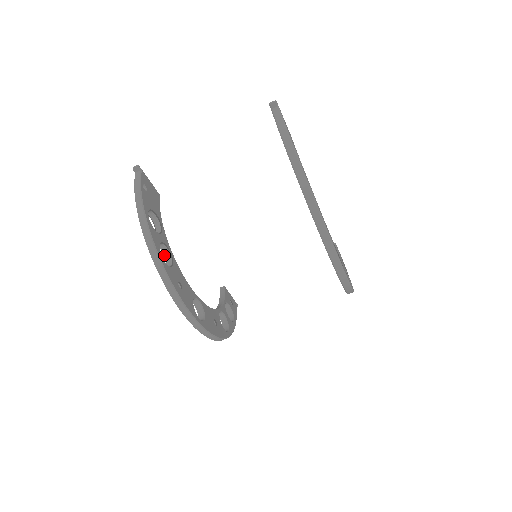
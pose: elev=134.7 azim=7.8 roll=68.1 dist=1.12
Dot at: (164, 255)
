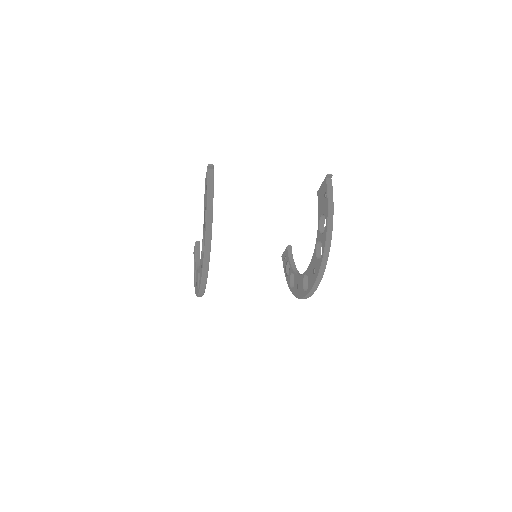
Dot at: (203, 240)
